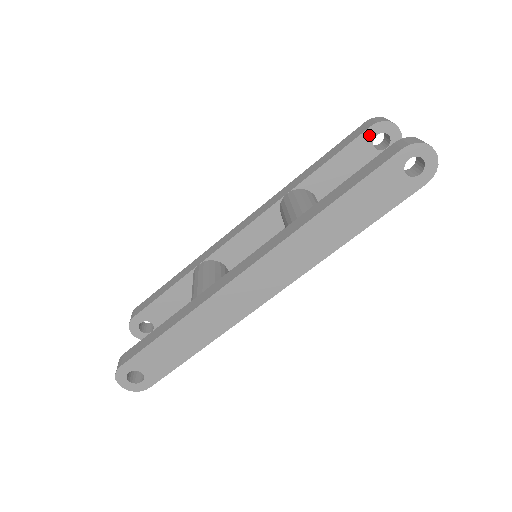
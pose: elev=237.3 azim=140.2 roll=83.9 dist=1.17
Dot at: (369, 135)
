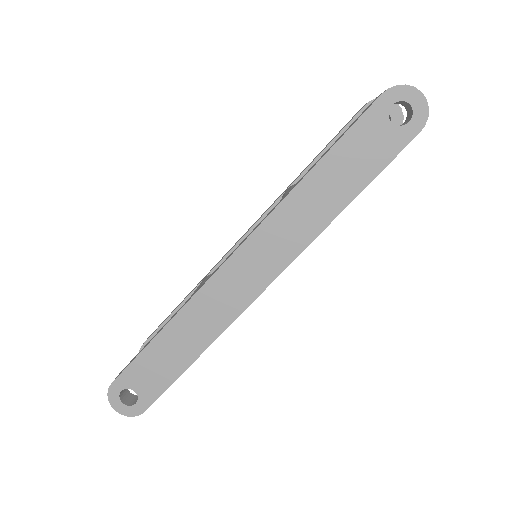
Dot at: occluded
